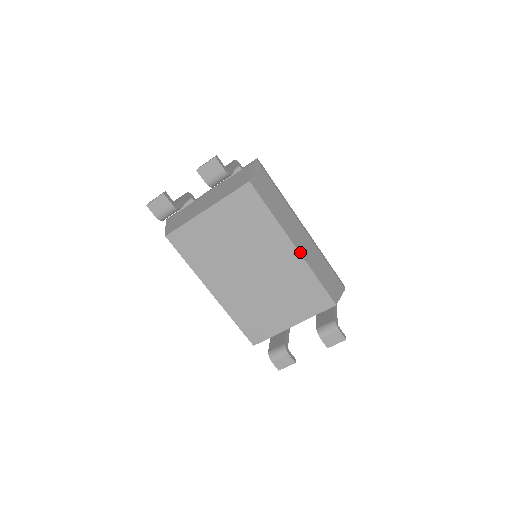
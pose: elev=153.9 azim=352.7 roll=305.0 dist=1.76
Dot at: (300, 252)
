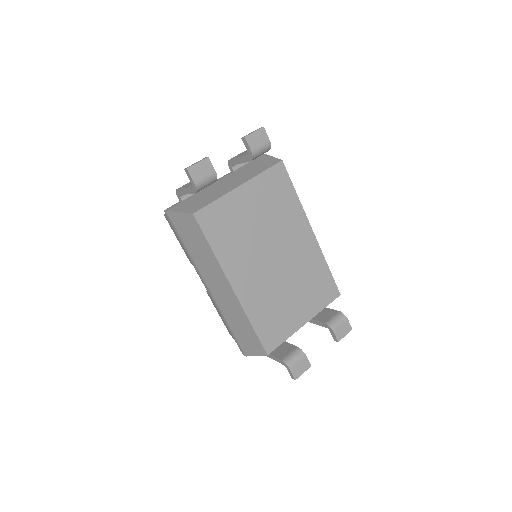
Dot at: (315, 238)
